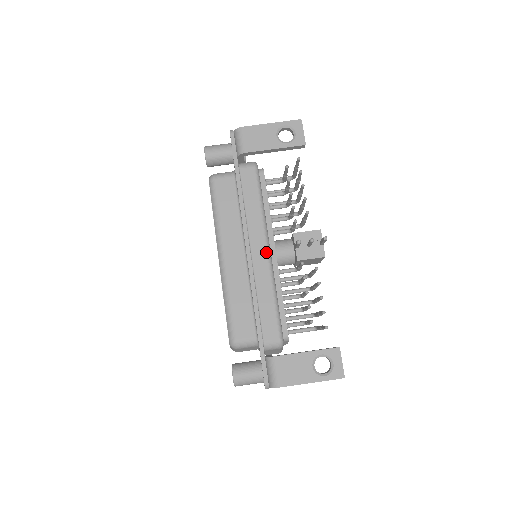
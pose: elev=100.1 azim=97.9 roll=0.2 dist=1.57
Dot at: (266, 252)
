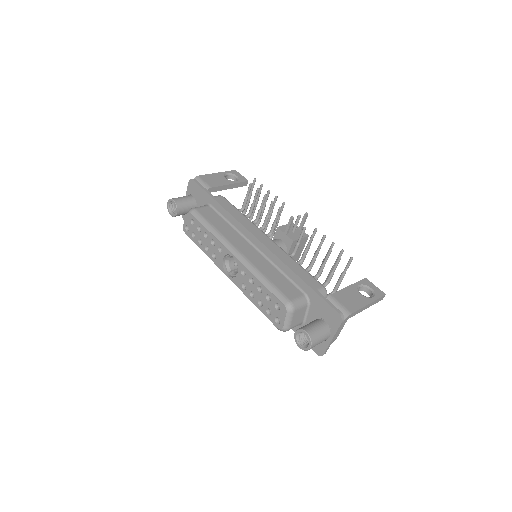
Dot at: (269, 238)
